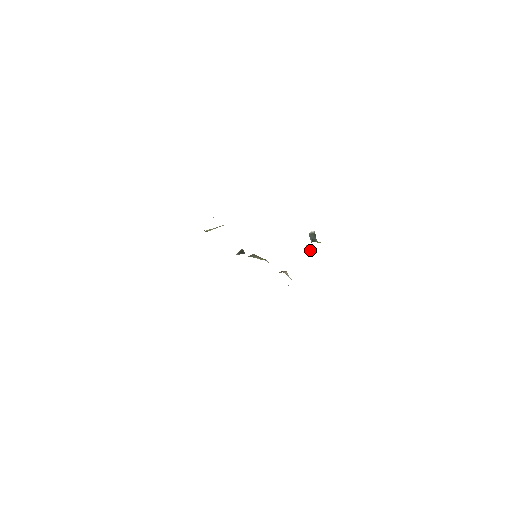
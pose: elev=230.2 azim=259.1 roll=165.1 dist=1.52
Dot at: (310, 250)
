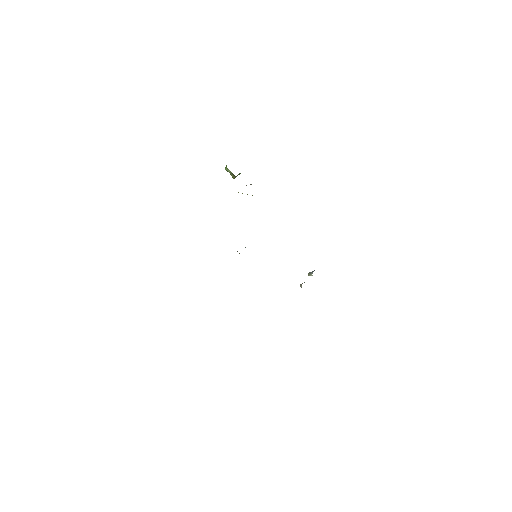
Dot at: occluded
